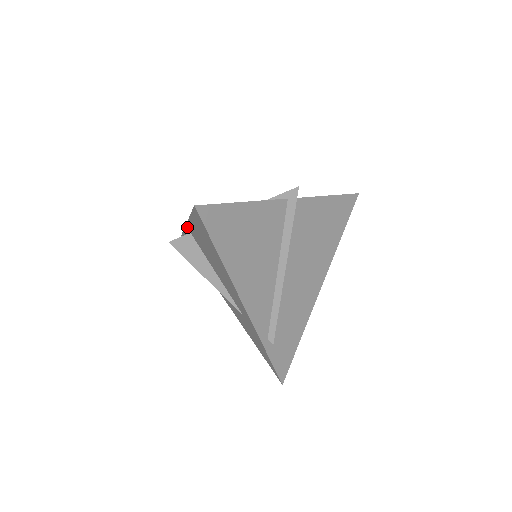
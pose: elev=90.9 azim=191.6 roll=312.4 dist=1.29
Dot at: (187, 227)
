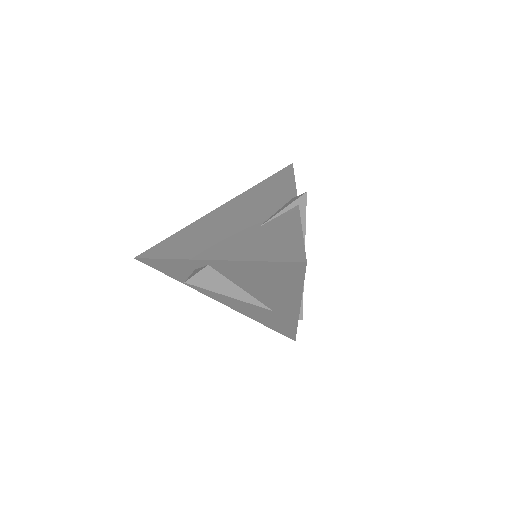
Dot at: (205, 261)
